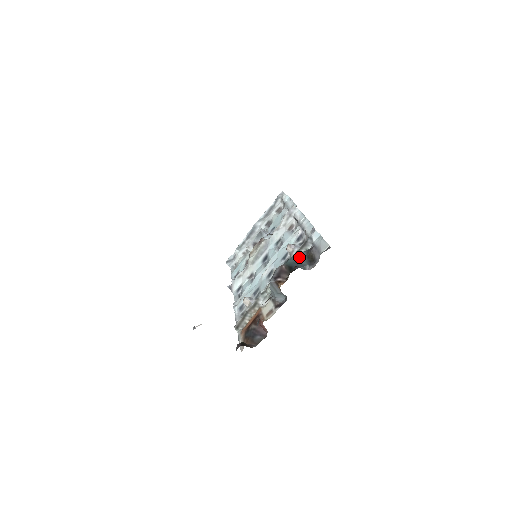
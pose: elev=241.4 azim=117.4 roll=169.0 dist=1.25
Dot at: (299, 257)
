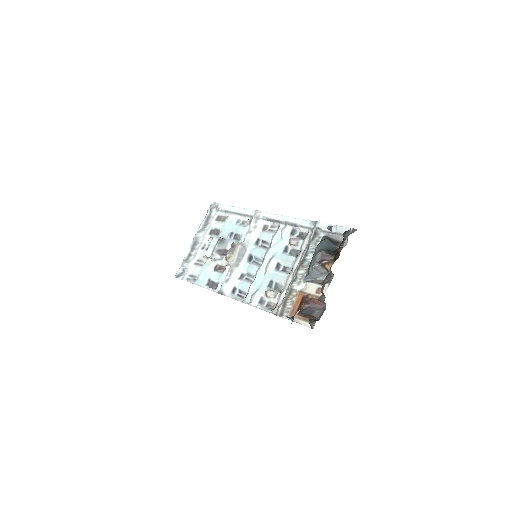
Dot at: (327, 243)
